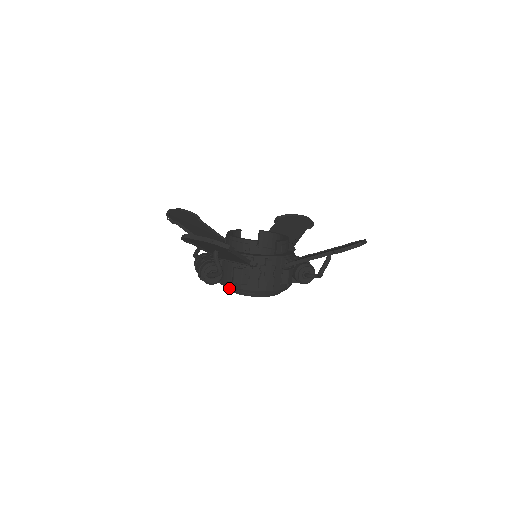
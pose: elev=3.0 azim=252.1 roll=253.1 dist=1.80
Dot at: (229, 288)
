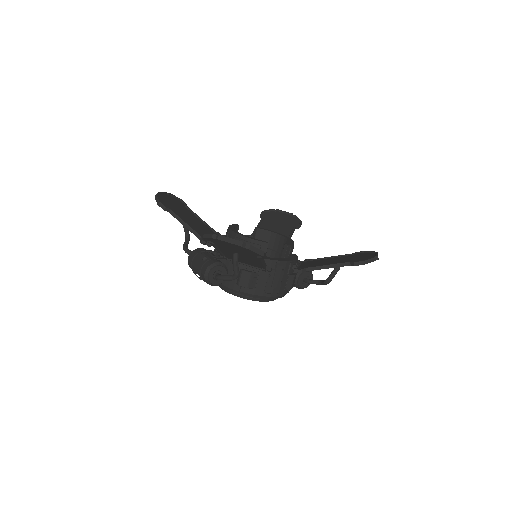
Dot at: (230, 290)
